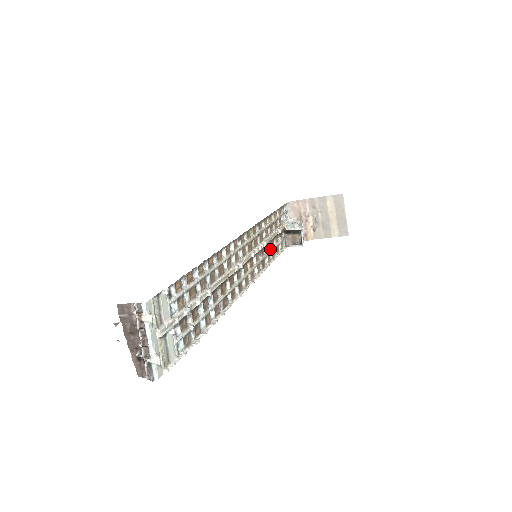
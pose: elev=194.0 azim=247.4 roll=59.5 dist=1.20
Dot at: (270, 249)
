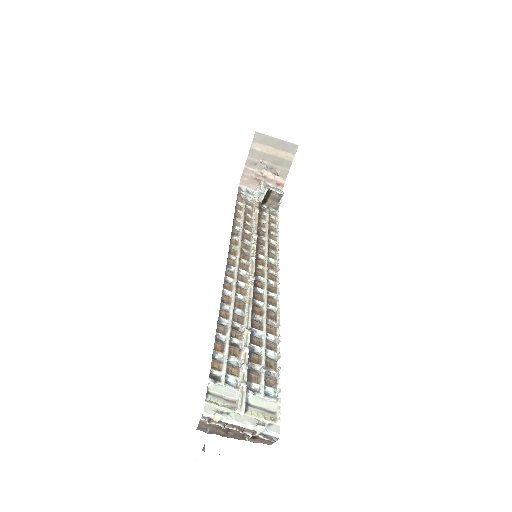
Dot at: (265, 231)
